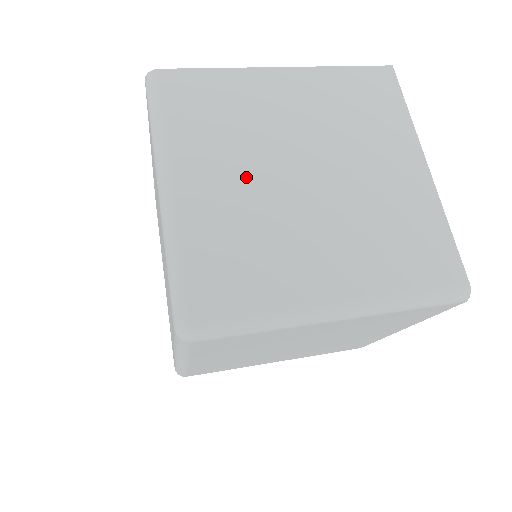
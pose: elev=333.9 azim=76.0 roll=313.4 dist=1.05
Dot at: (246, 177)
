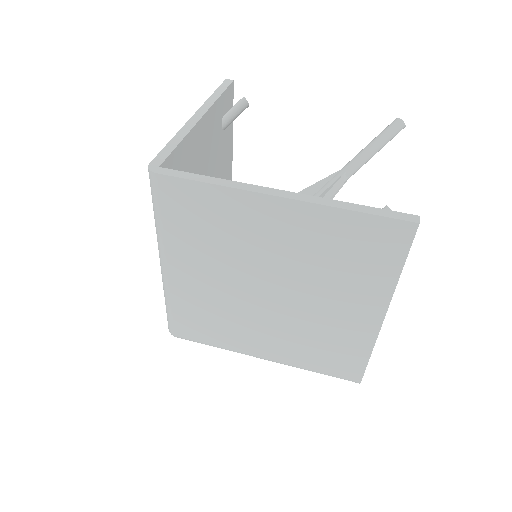
Dot at: (220, 279)
